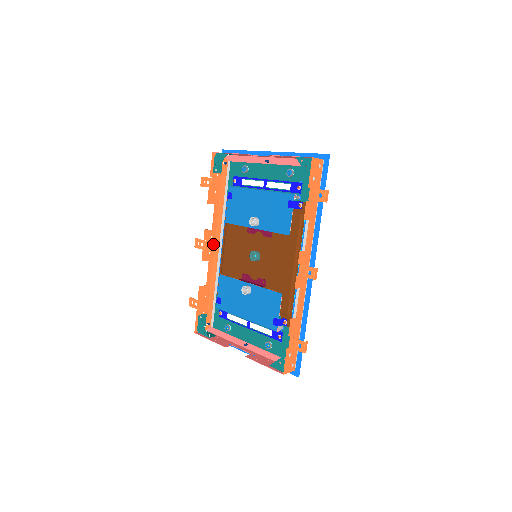
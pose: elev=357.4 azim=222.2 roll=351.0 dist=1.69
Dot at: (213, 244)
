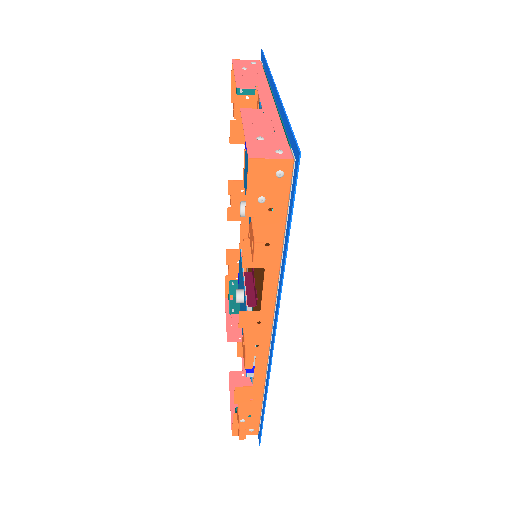
Dot at: occluded
